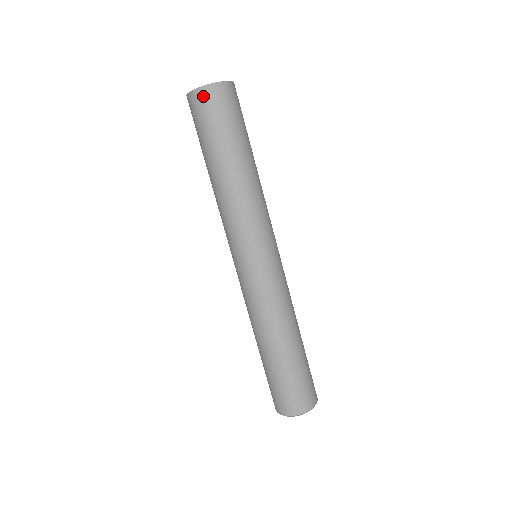
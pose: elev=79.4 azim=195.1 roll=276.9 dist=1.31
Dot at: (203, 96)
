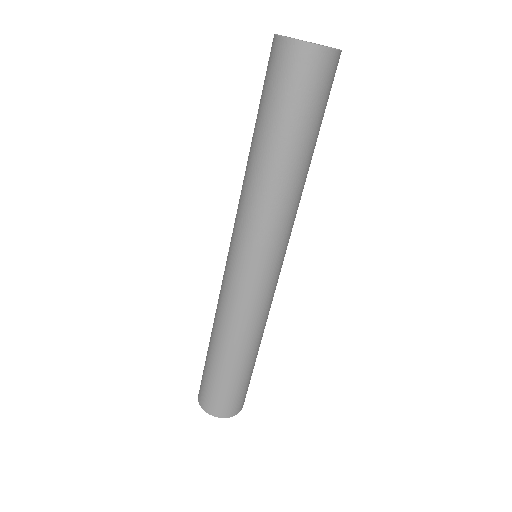
Dot at: (331, 62)
